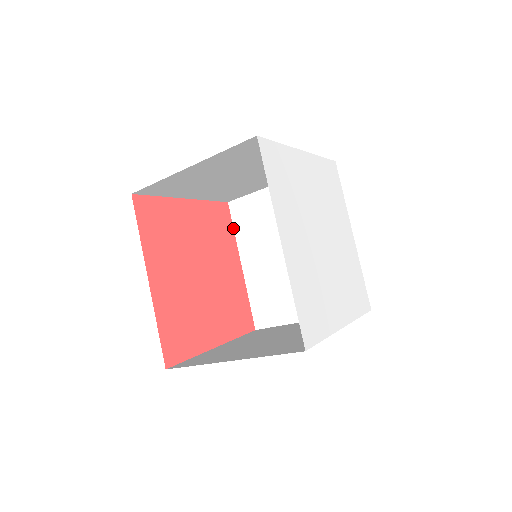
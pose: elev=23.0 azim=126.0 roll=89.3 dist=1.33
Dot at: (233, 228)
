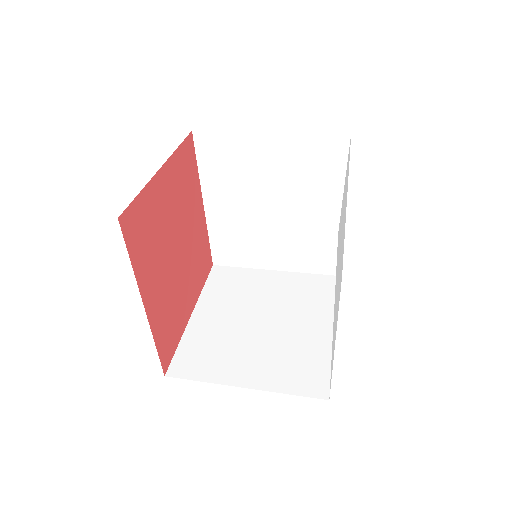
Dot at: (196, 163)
